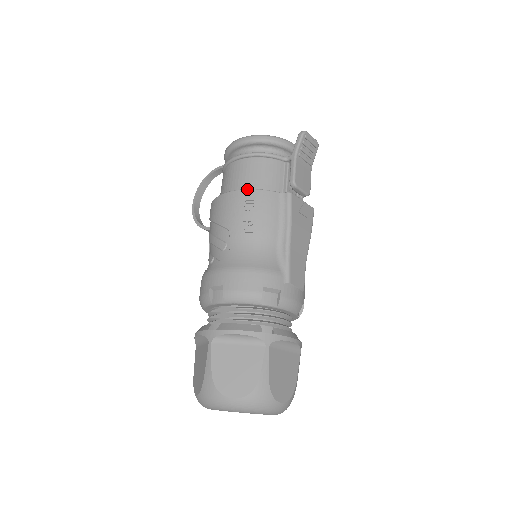
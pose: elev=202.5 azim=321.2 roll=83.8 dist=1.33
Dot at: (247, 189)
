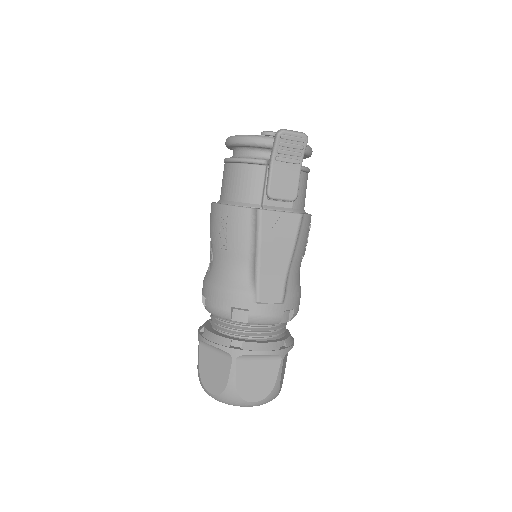
Dot at: (223, 205)
